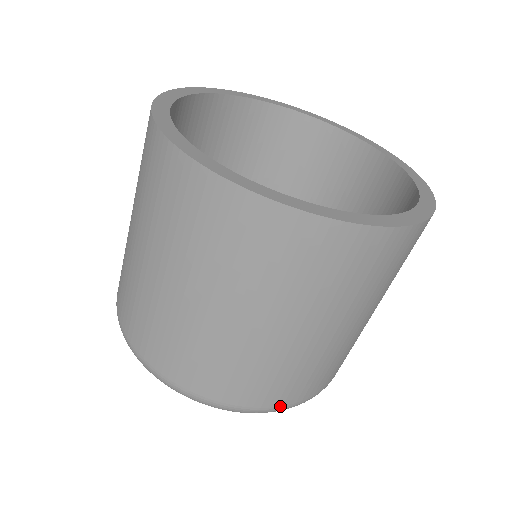
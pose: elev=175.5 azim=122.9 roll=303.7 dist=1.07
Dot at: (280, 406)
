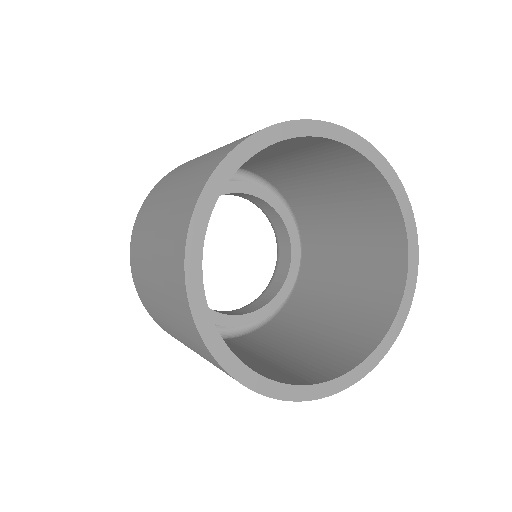
Dot at: occluded
